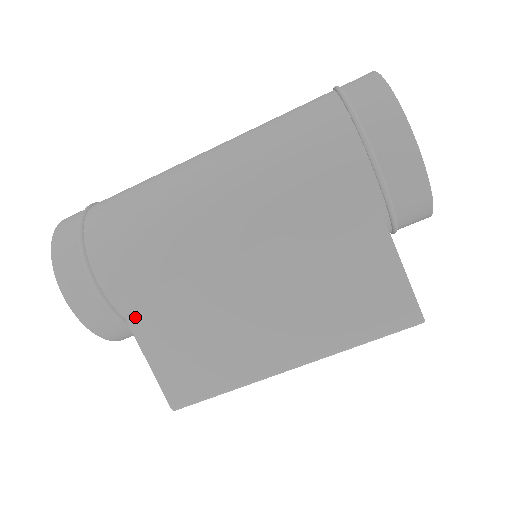
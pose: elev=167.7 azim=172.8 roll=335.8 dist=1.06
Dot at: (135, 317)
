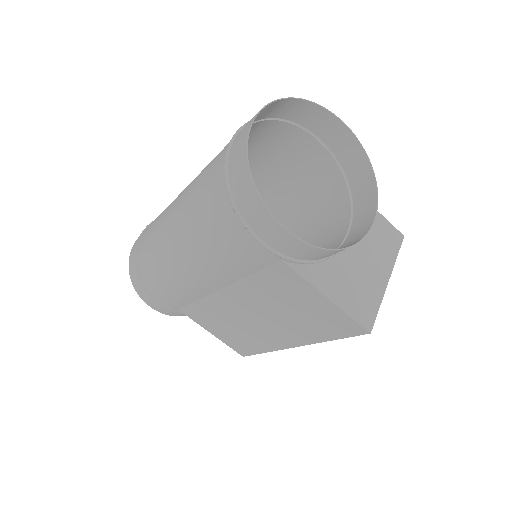
Dot at: (191, 316)
